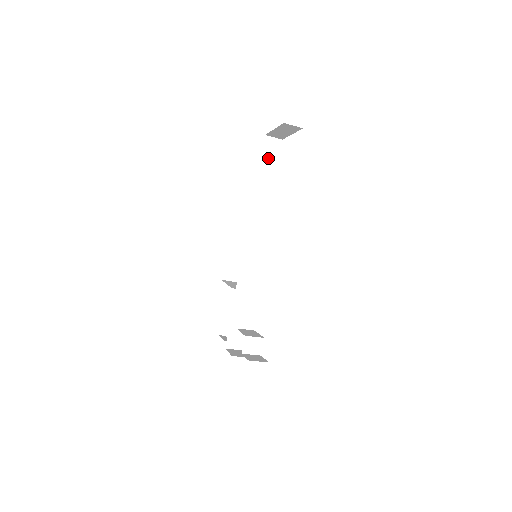
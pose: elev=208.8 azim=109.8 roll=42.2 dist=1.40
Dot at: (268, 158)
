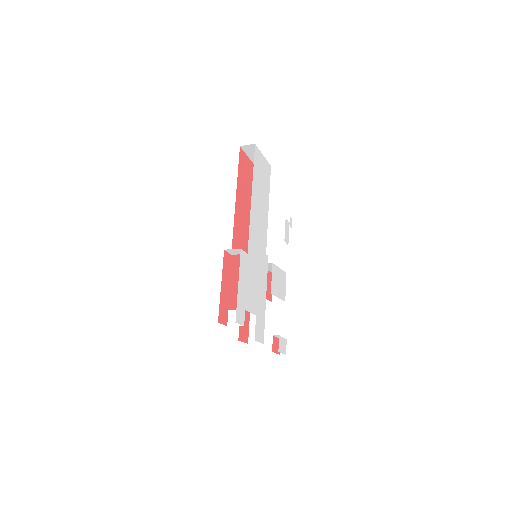
Dot at: occluded
